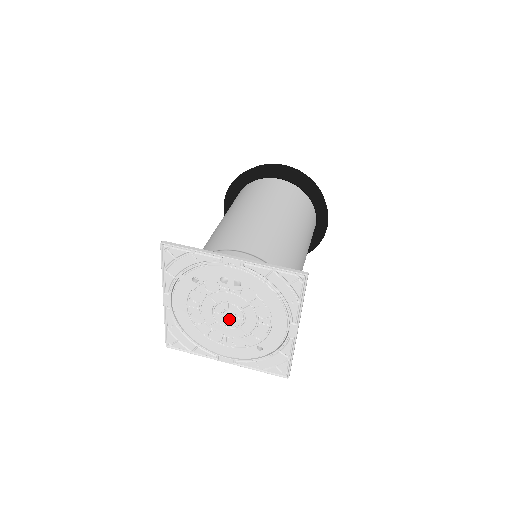
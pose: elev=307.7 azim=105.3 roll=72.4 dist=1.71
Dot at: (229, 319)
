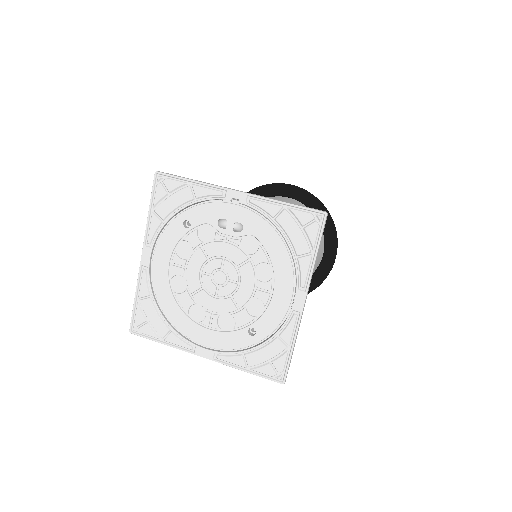
Dot at: (219, 285)
